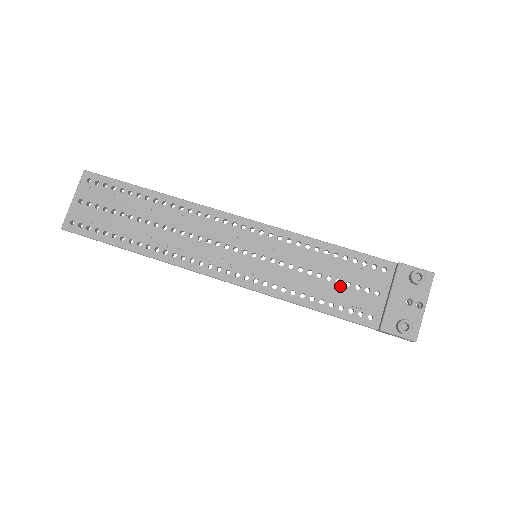
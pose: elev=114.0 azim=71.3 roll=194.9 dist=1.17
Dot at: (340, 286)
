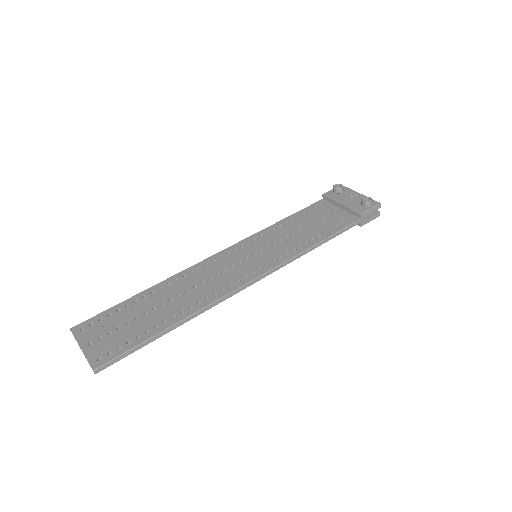
Dot at: (316, 224)
